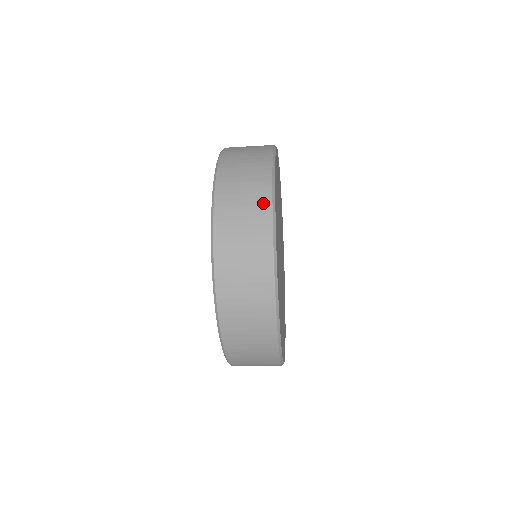
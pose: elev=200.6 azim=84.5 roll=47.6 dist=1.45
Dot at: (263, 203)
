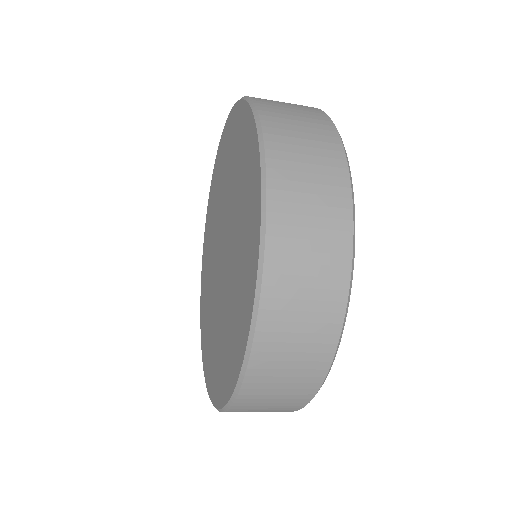
Dot at: (338, 183)
